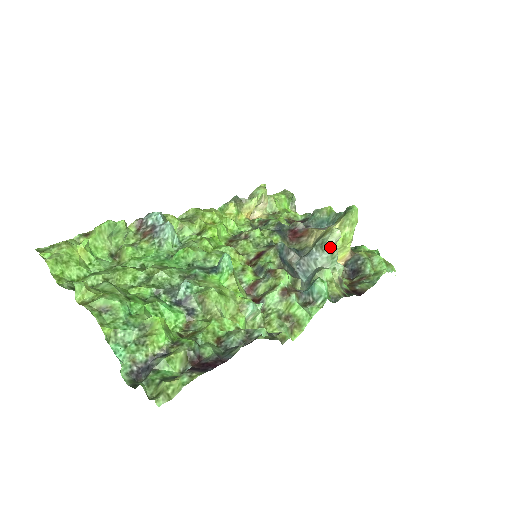
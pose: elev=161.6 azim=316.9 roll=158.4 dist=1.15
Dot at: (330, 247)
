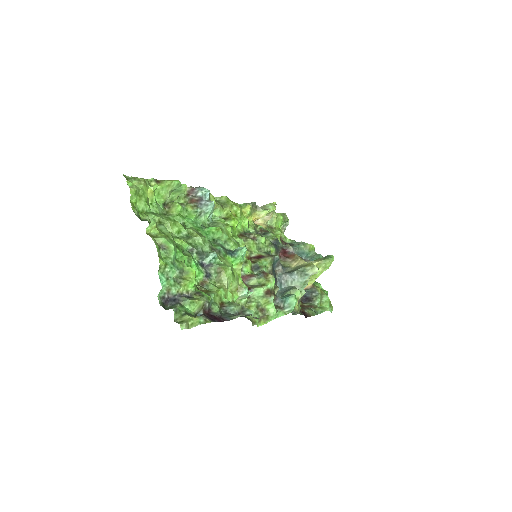
Dot at: (307, 276)
